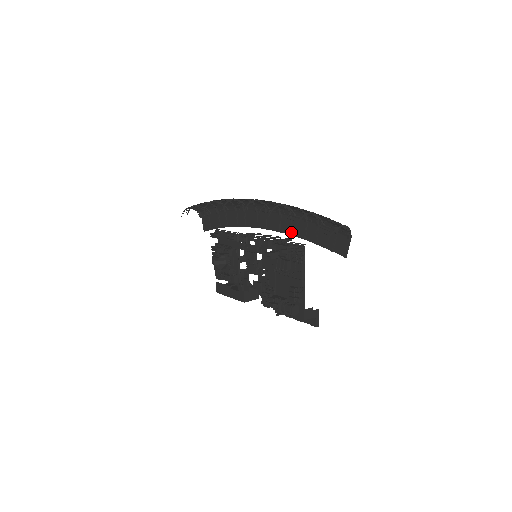
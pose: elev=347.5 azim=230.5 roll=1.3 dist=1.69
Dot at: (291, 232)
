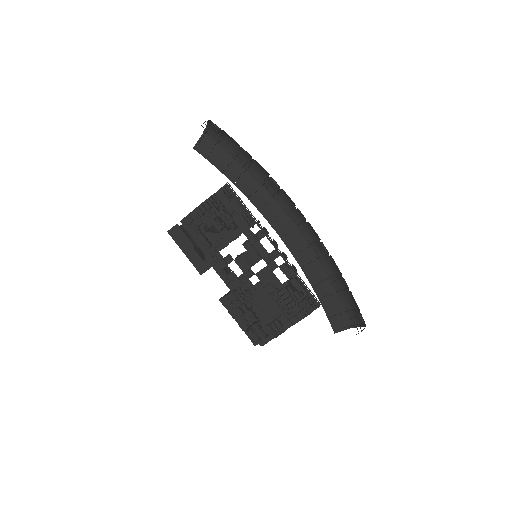
Dot at: (305, 269)
